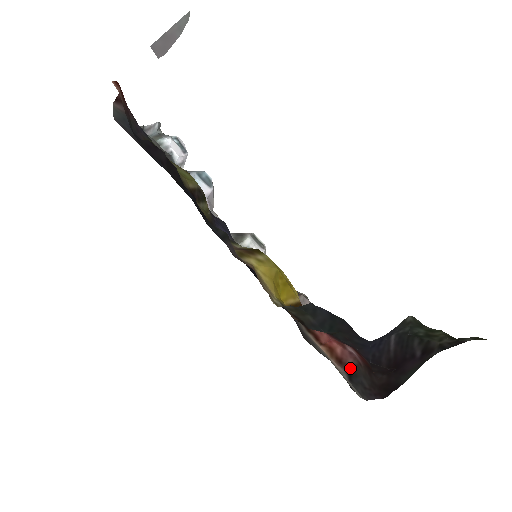
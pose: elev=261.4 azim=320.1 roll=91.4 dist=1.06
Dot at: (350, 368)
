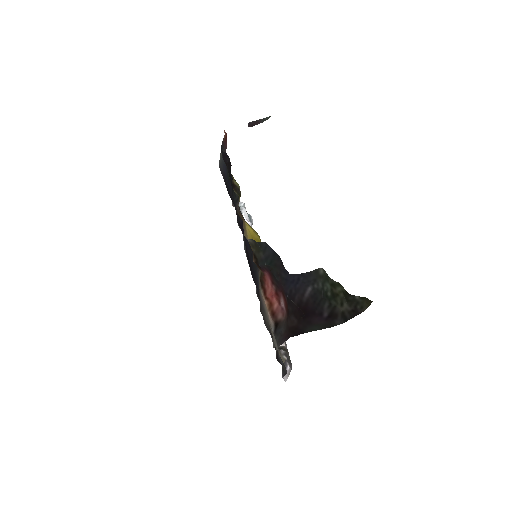
Dot at: (278, 322)
